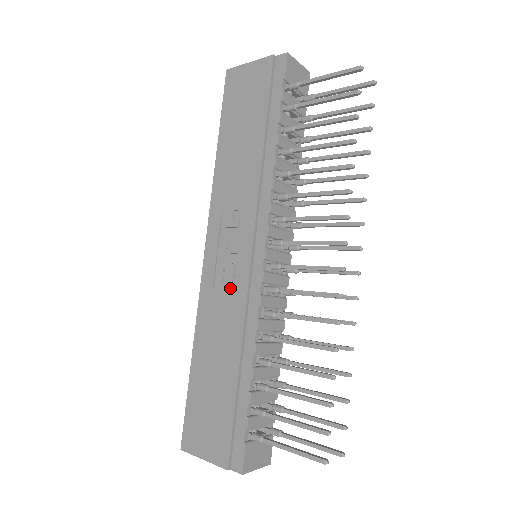
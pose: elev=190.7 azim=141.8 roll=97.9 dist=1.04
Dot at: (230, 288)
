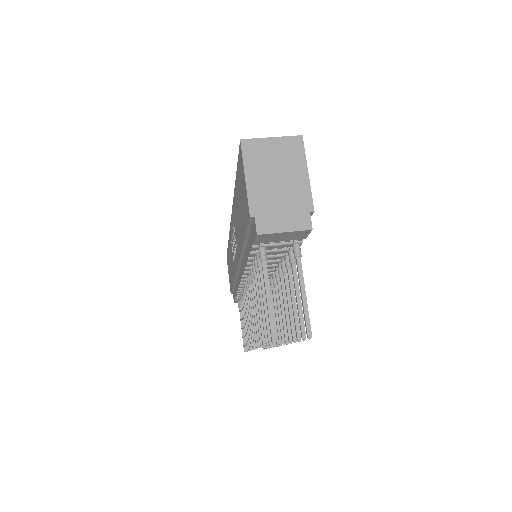
Dot at: occluded
